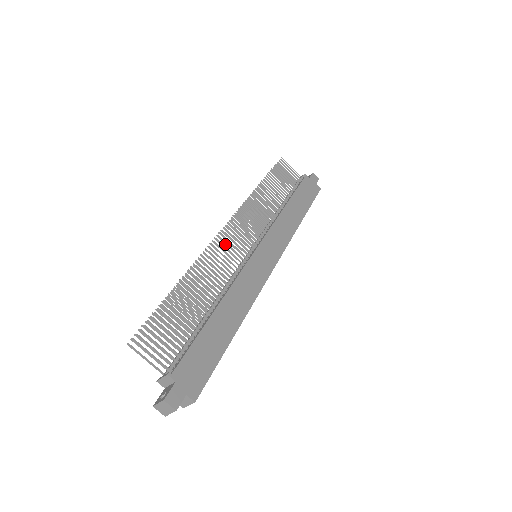
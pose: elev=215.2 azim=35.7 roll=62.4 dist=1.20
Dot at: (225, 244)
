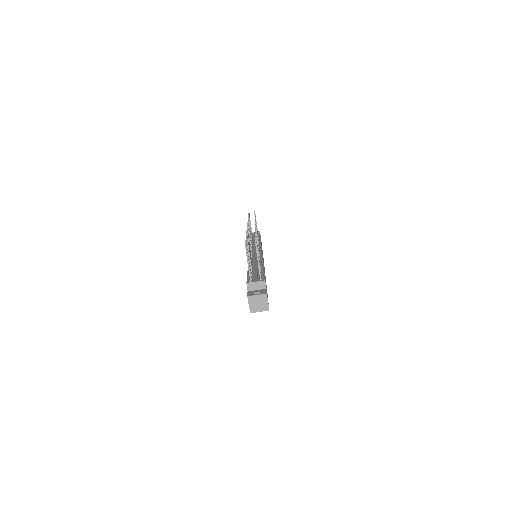
Dot at: (249, 234)
